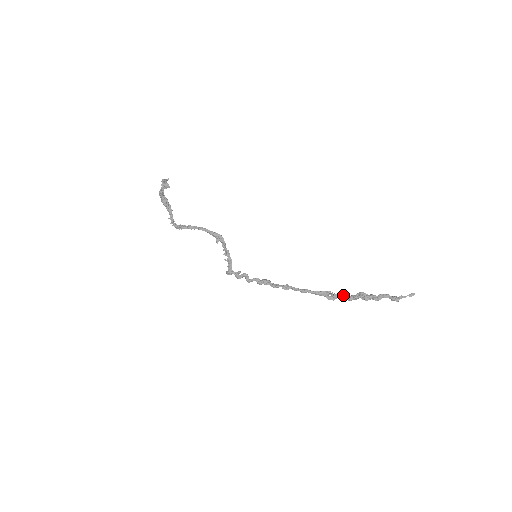
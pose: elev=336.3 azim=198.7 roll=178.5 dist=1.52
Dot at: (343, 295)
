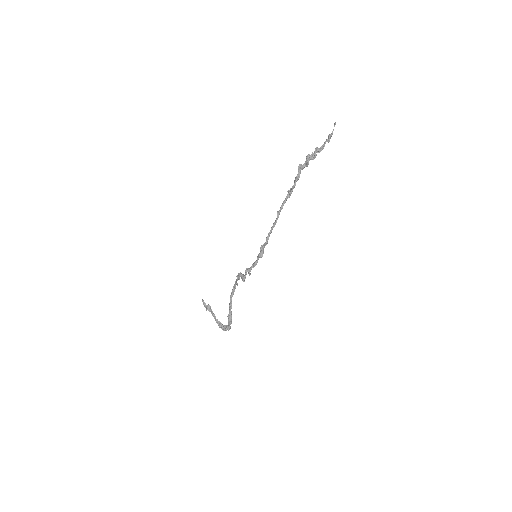
Dot at: (294, 181)
